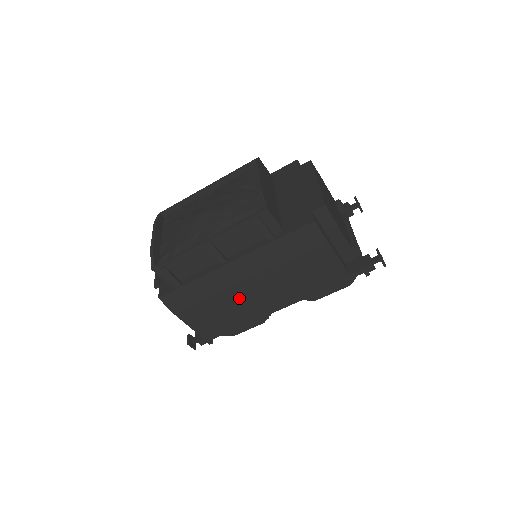
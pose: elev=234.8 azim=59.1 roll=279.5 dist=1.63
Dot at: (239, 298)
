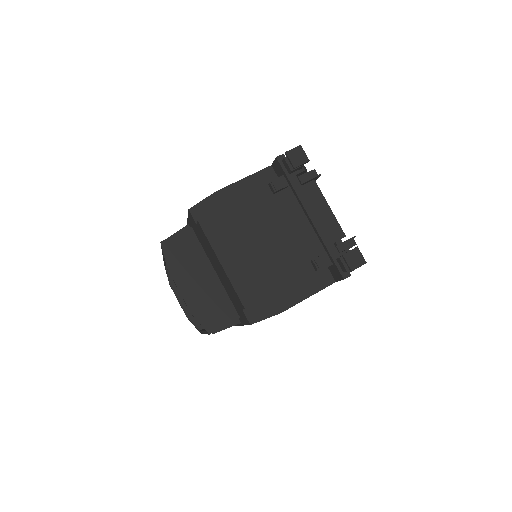
Dot at: occluded
